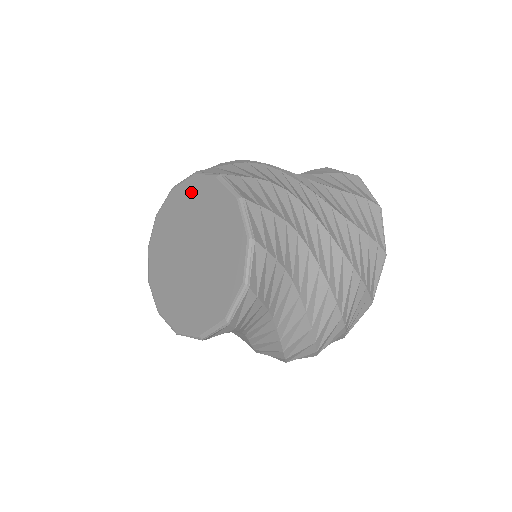
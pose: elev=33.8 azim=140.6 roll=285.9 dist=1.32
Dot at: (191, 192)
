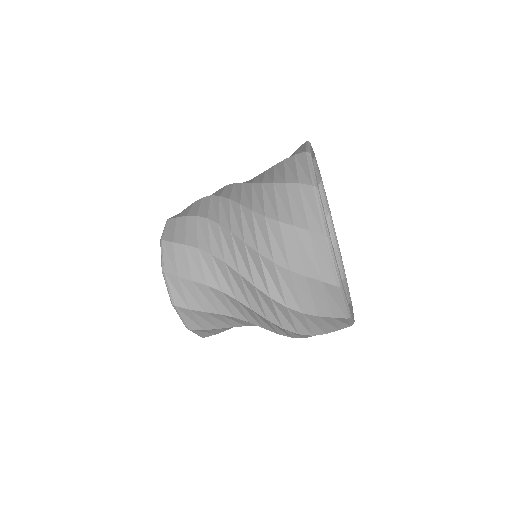
Dot at: occluded
